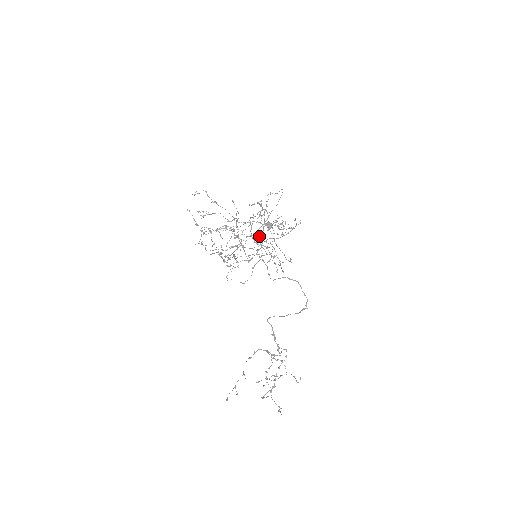
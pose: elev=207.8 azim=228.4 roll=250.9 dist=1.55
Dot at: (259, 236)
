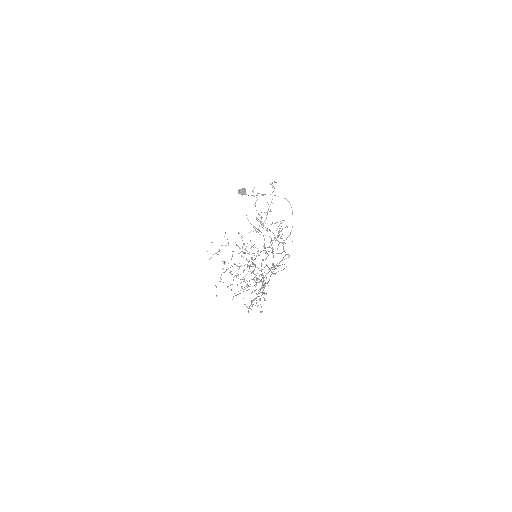
Dot at: occluded
